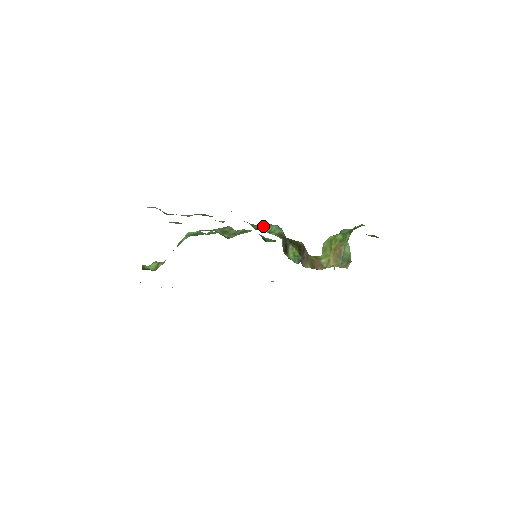
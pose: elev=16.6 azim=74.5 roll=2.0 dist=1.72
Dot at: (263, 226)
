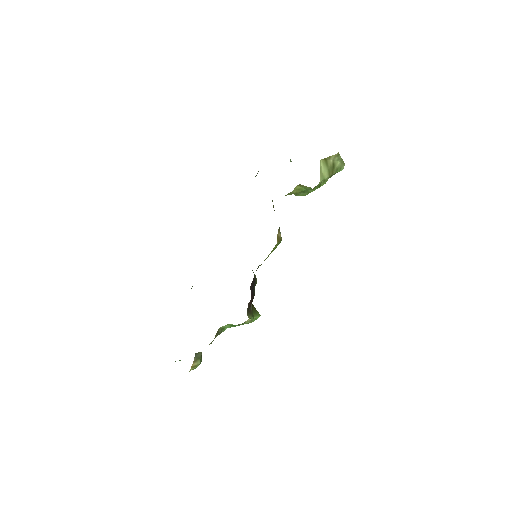
Dot at: occluded
